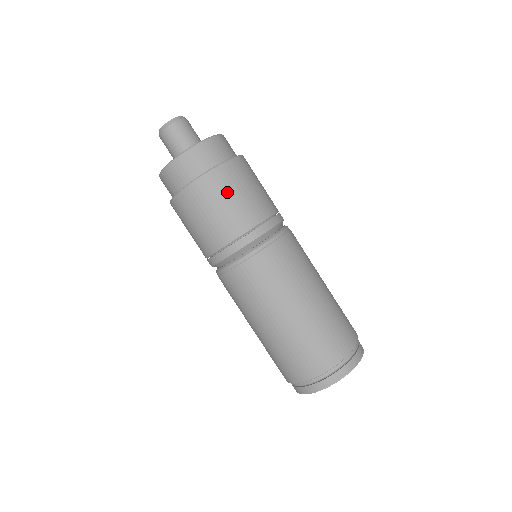
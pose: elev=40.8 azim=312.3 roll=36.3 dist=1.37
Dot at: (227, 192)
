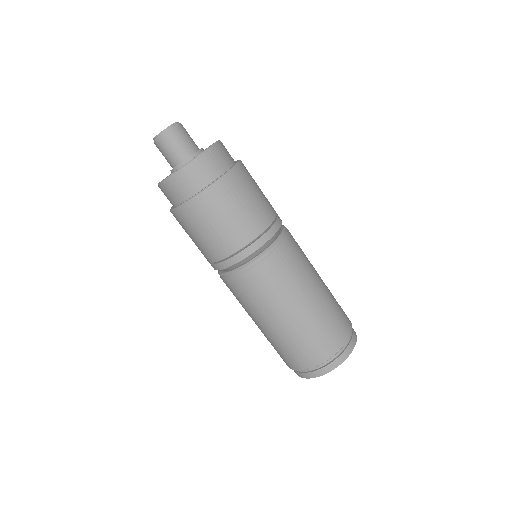
Dot at: (247, 190)
